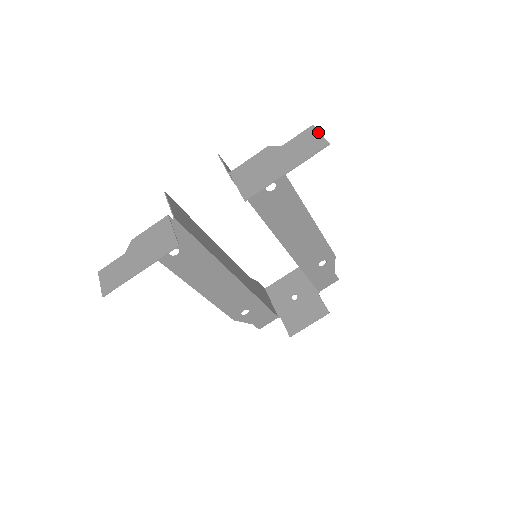
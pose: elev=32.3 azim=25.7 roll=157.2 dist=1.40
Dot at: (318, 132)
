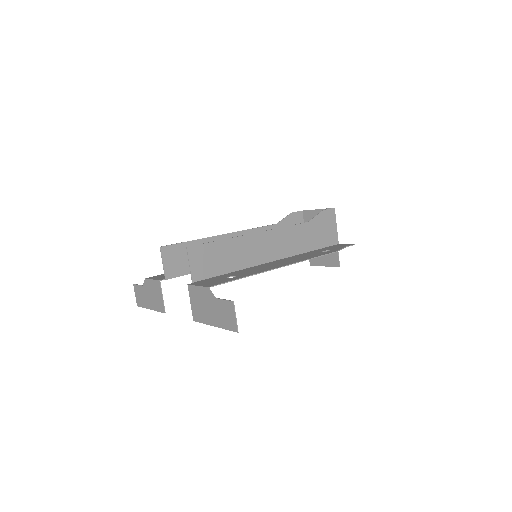
Dot at: (234, 313)
